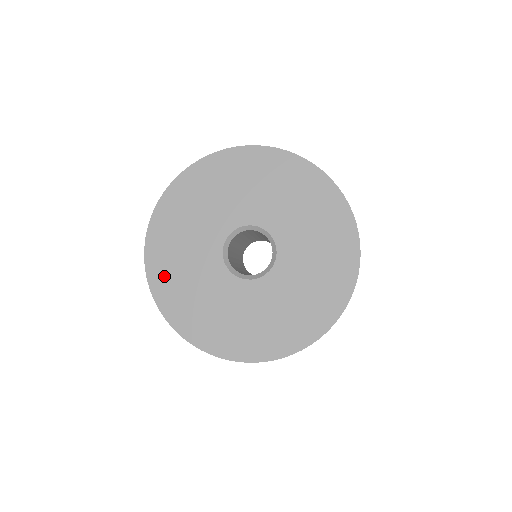
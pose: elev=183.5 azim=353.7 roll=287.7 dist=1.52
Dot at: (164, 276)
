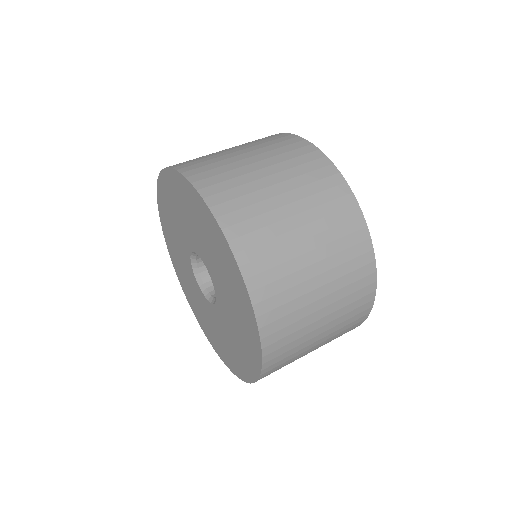
Dot at: (165, 224)
